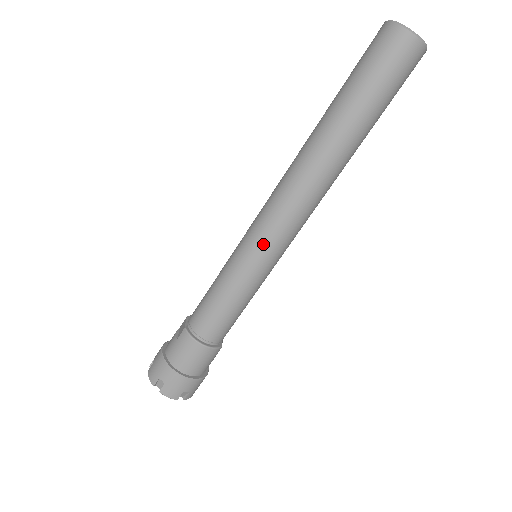
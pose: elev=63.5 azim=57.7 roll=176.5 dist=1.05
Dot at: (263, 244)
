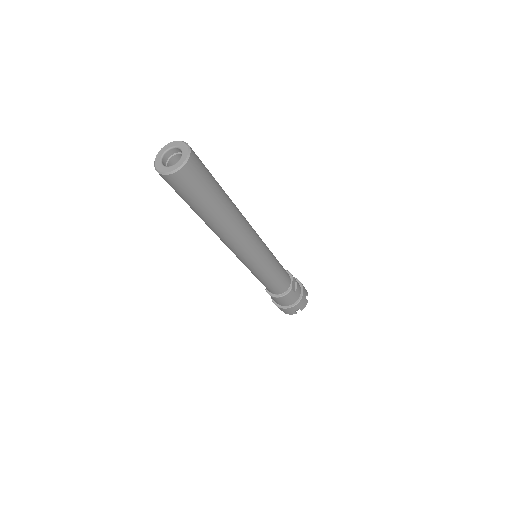
Dot at: (245, 263)
